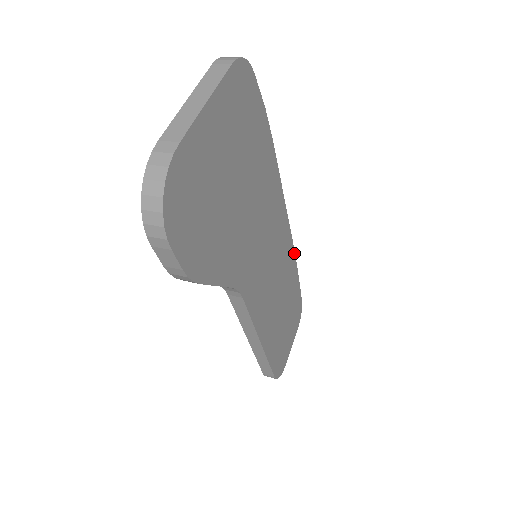
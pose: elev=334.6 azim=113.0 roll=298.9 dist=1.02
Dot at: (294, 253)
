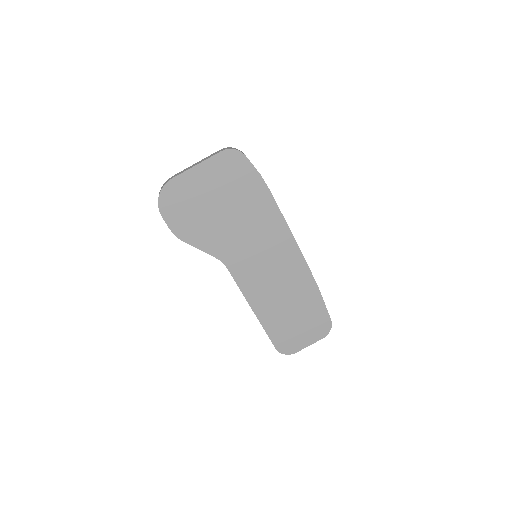
Dot at: occluded
